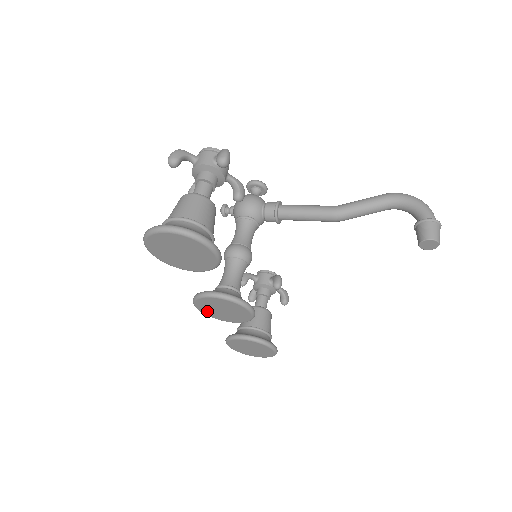
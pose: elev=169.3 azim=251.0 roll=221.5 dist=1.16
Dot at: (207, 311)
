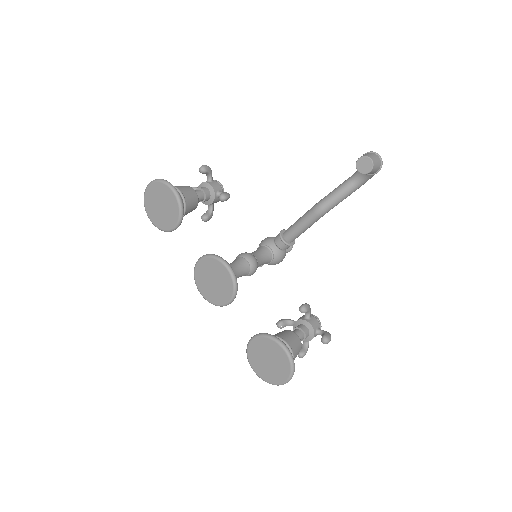
Dot at: (208, 294)
